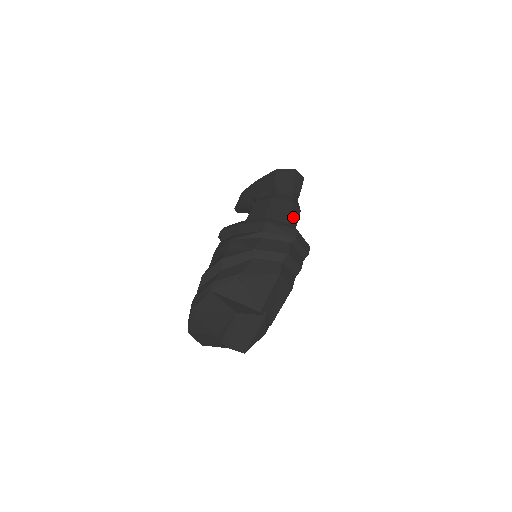
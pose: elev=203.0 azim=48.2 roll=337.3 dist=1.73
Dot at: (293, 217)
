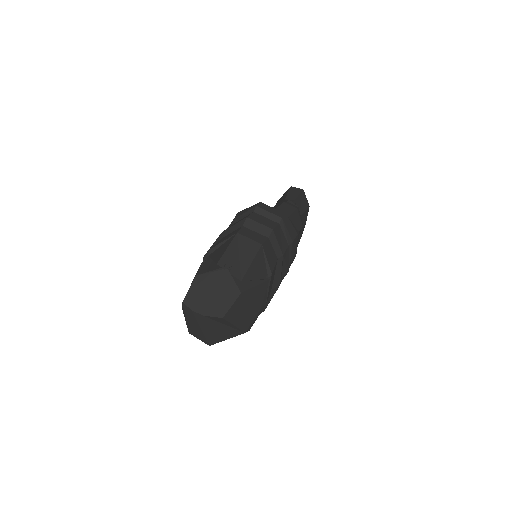
Dot at: (282, 211)
